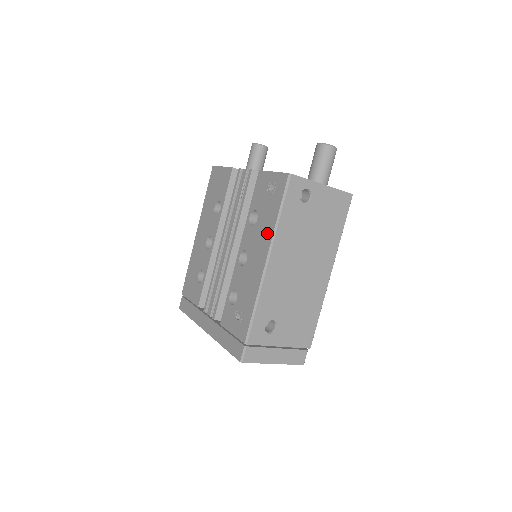
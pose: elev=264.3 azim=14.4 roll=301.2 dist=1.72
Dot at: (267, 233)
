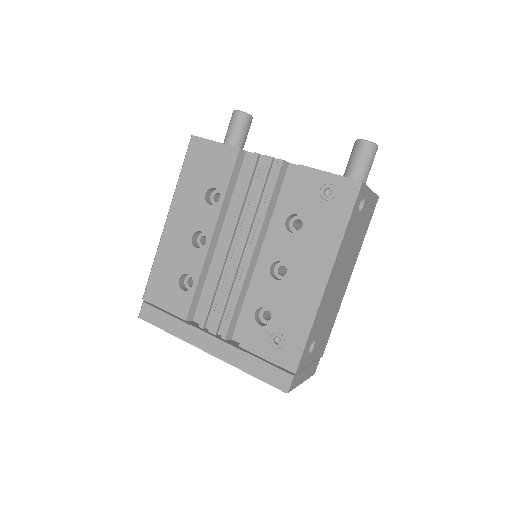
Dot at: (325, 247)
